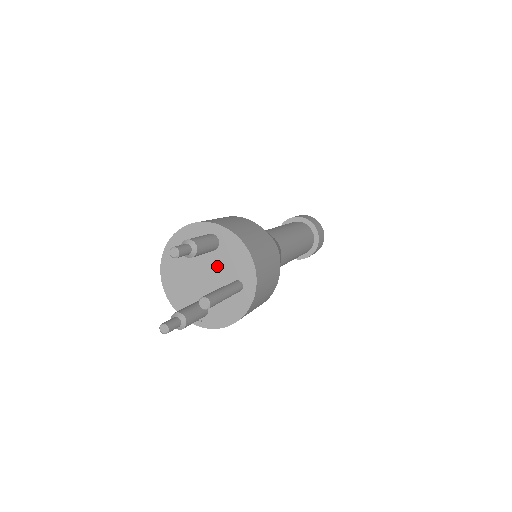
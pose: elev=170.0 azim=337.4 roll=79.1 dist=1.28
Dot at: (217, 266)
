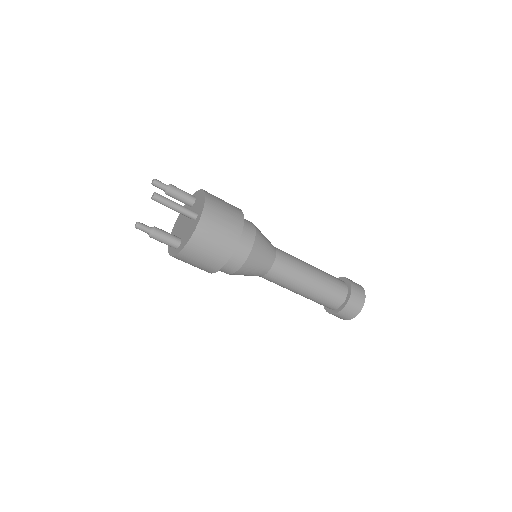
Dot at: occluded
